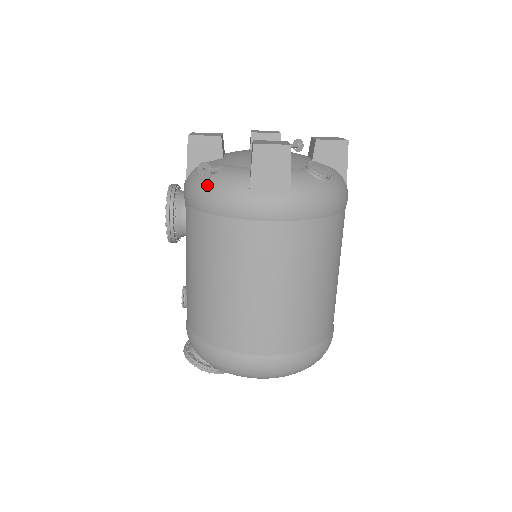
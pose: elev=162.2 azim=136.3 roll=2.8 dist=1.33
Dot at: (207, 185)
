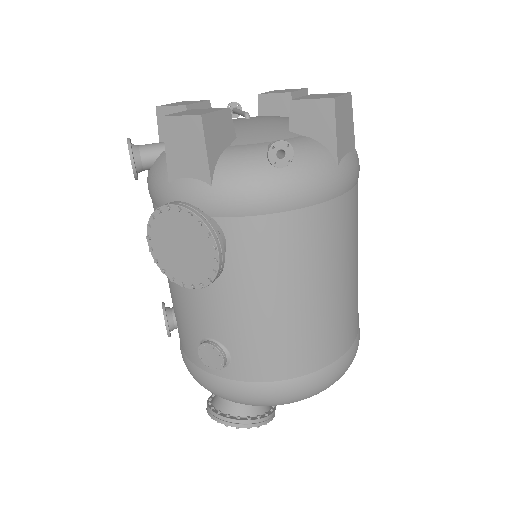
Dot at: (283, 173)
